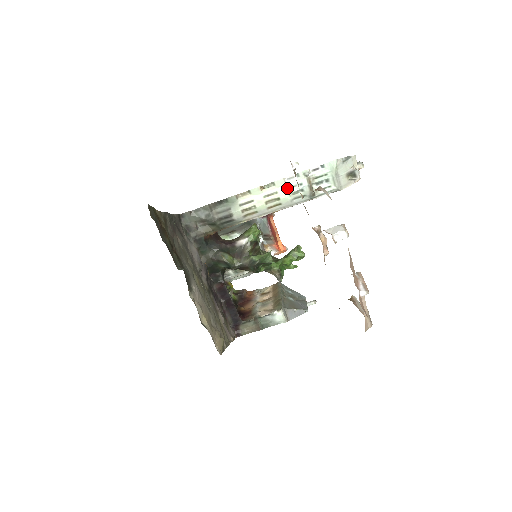
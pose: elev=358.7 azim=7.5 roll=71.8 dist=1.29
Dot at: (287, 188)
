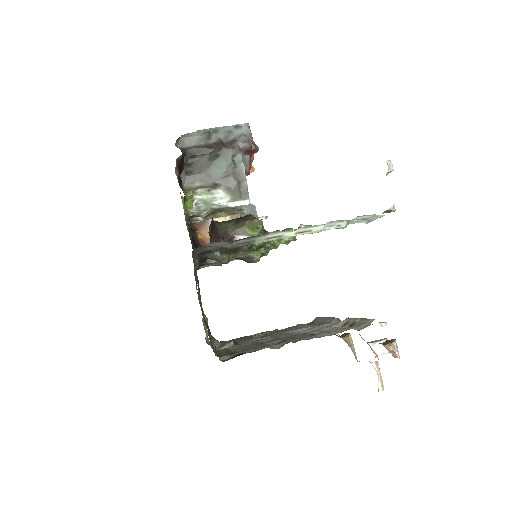
Dot at: (323, 228)
